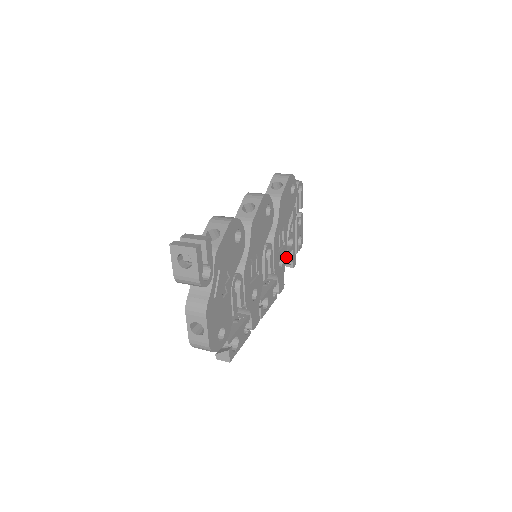
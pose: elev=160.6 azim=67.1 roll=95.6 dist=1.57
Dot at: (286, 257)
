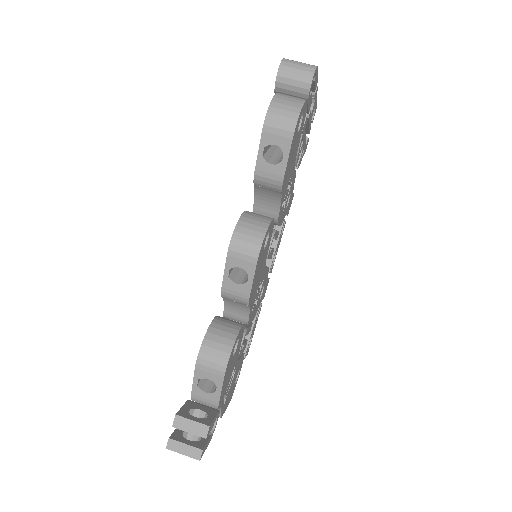
Dot at: (294, 178)
